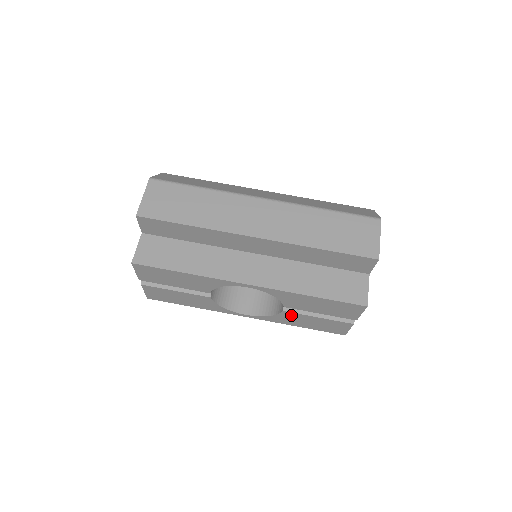
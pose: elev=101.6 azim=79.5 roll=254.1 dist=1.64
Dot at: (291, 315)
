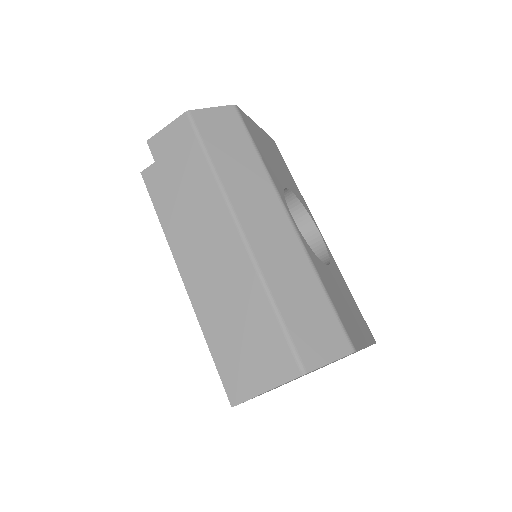
Dot at: occluded
